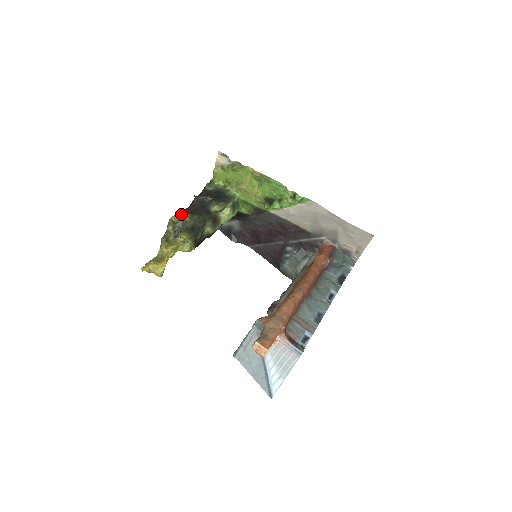
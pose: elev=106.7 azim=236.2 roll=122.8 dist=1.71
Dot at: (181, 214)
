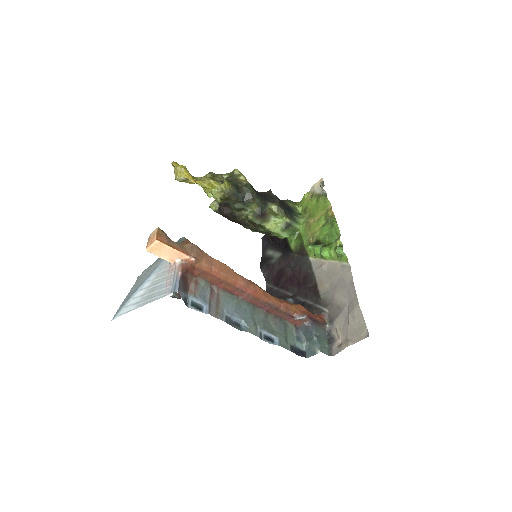
Dot at: occluded
